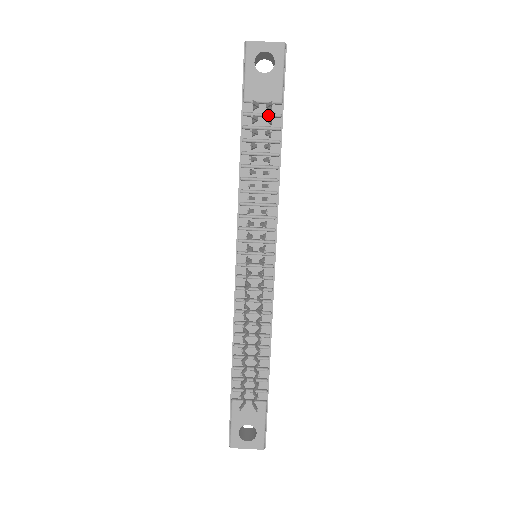
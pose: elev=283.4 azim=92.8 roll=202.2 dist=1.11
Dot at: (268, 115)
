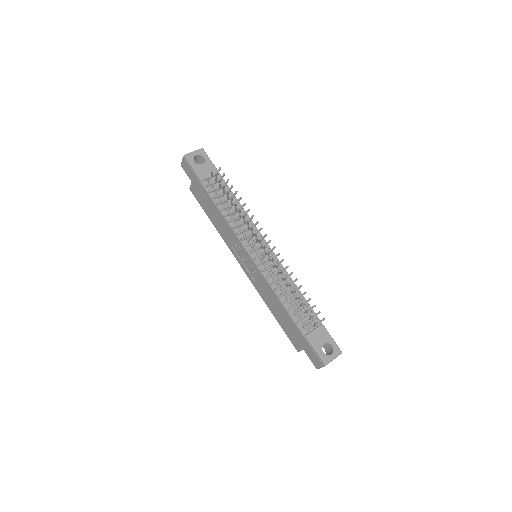
Dot at: (217, 181)
